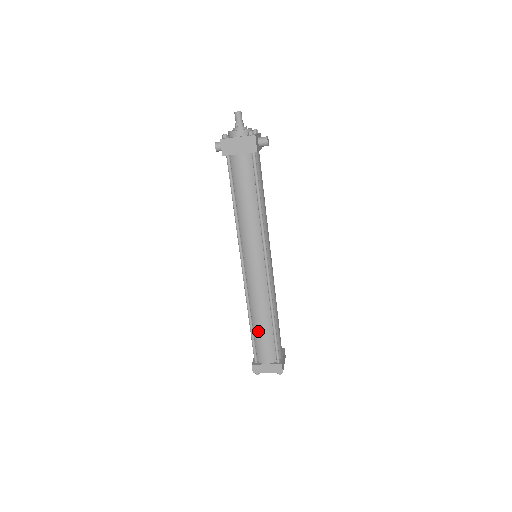
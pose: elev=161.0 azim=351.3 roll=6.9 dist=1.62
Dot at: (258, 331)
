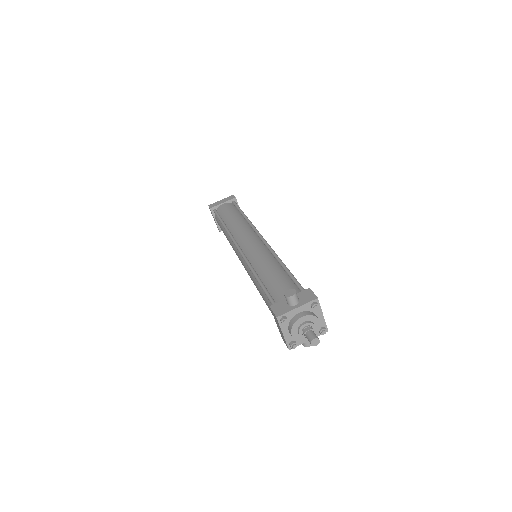
Dot at: (222, 228)
